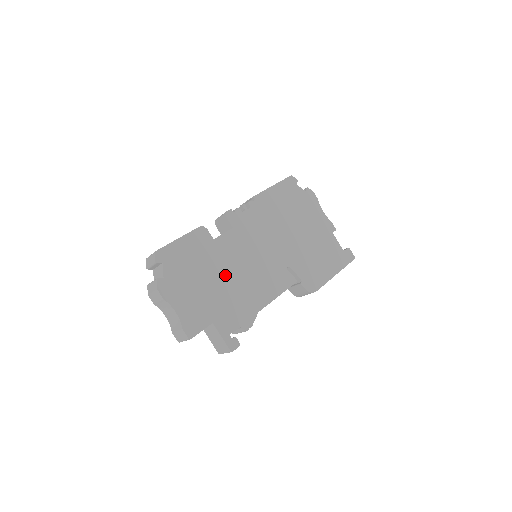
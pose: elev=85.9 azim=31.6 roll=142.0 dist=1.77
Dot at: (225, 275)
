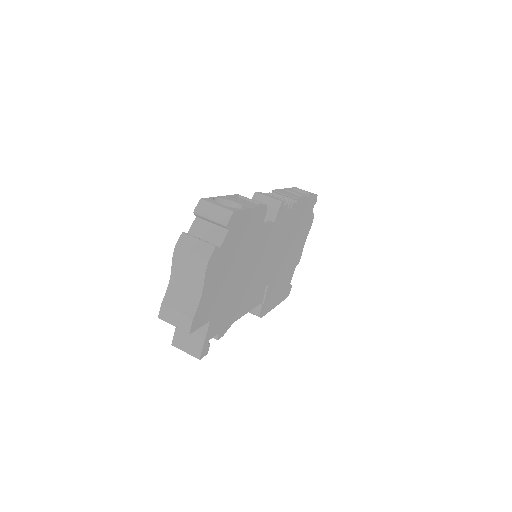
Dot at: (244, 271)
